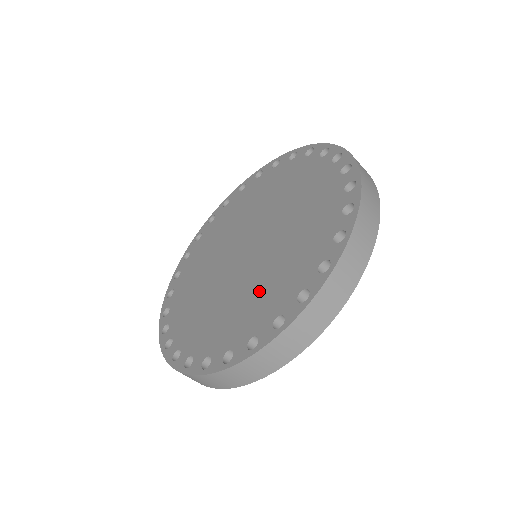
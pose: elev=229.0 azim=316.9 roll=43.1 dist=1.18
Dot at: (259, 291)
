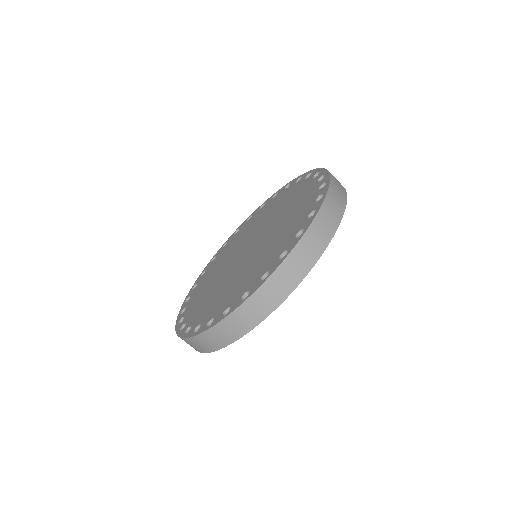
Dot at: (273, 243)
